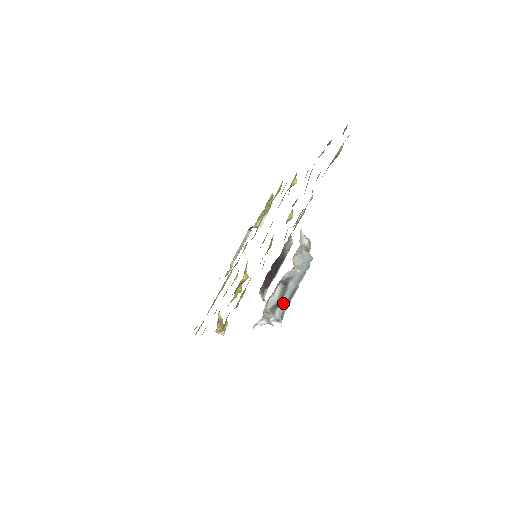
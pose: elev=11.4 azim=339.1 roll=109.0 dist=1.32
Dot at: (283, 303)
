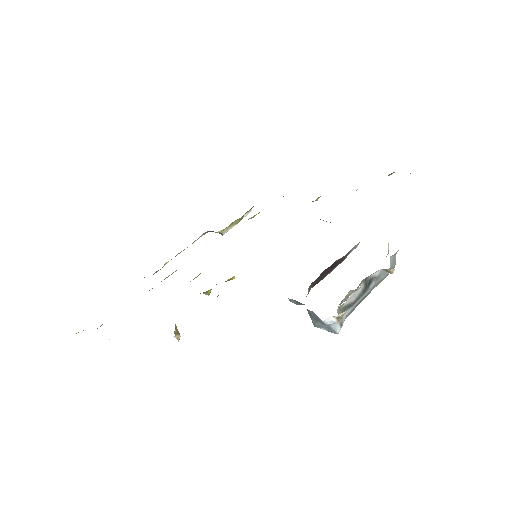
Dot at: (354, 305)
